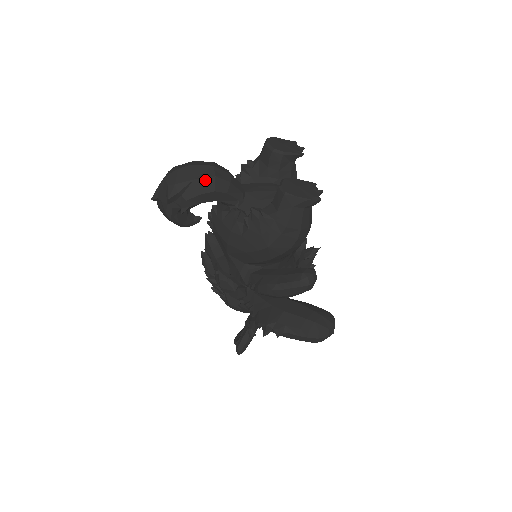
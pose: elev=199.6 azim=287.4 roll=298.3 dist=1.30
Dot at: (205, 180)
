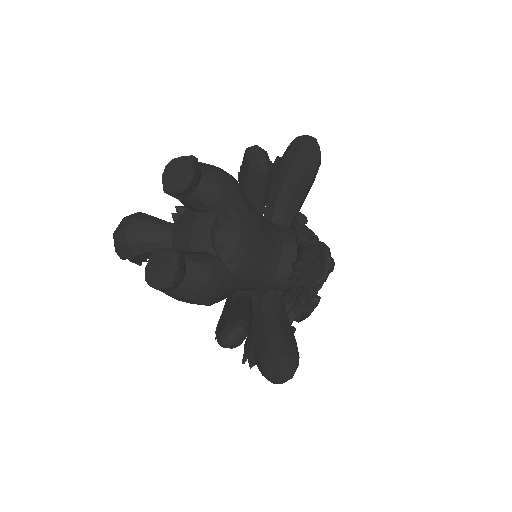
Dot at: (124, 248)
